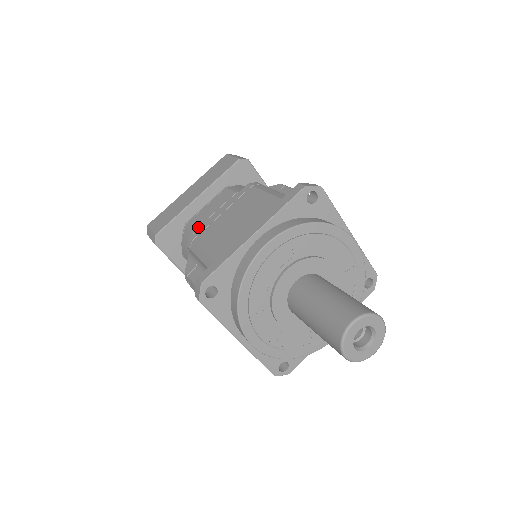
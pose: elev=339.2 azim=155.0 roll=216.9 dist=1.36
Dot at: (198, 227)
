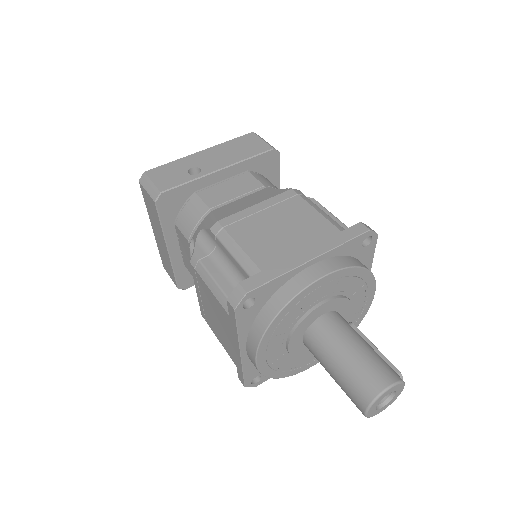
Dot at: occluded
